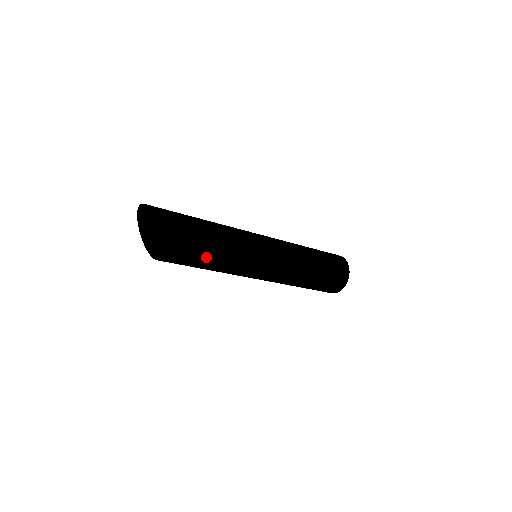
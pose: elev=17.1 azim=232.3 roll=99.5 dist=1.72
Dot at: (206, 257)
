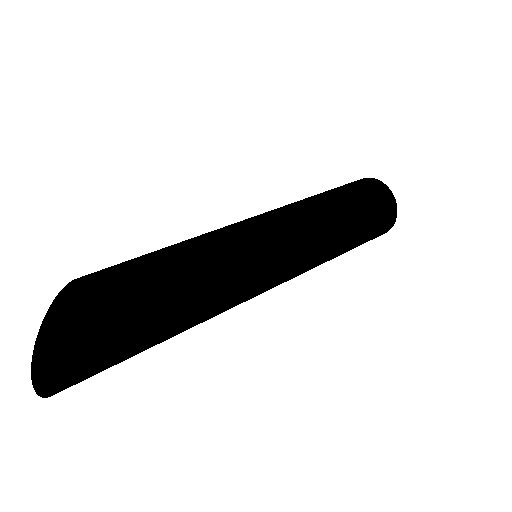
Dot at: occluded
